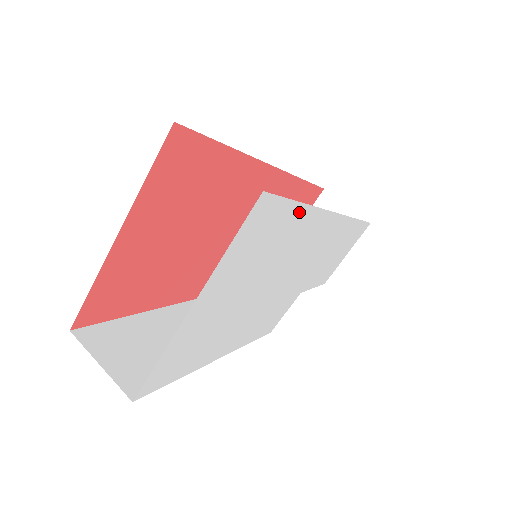
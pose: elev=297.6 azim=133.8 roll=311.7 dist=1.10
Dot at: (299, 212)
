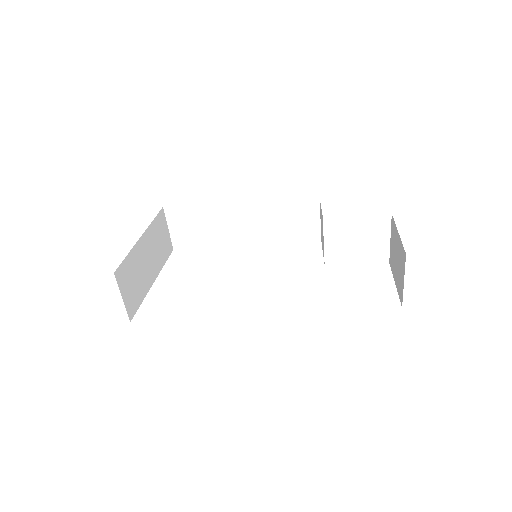
Dot at: occluded
